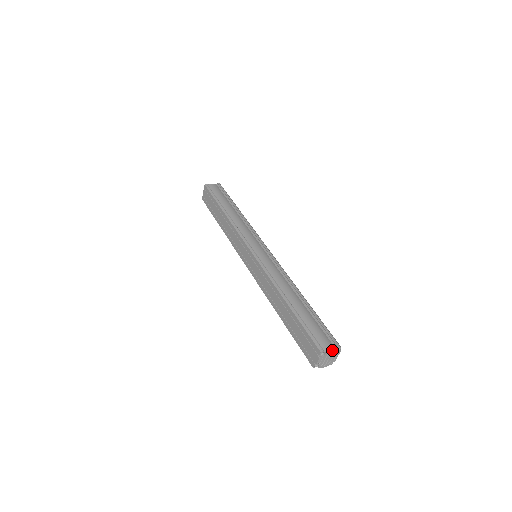
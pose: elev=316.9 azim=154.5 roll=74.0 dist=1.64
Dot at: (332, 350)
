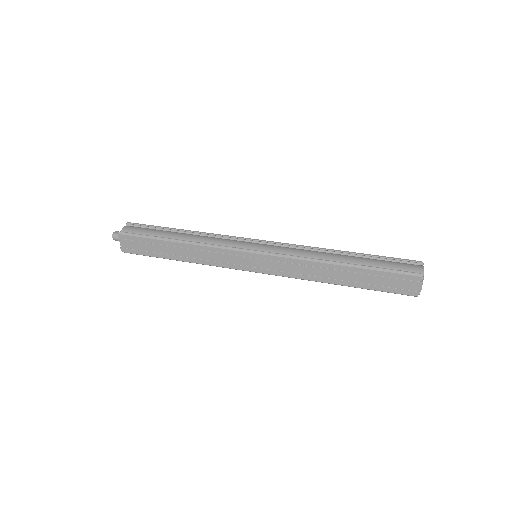
Dot at: occluded
